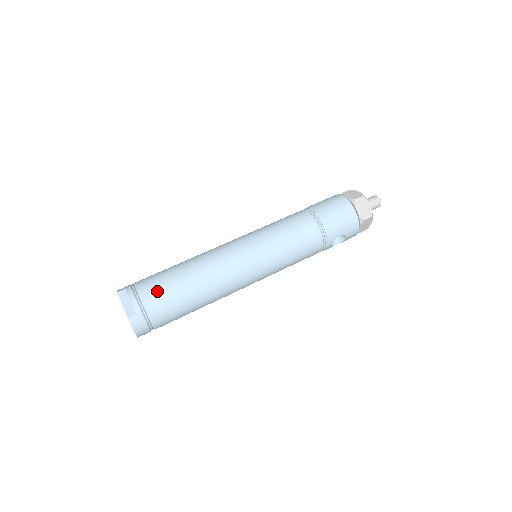
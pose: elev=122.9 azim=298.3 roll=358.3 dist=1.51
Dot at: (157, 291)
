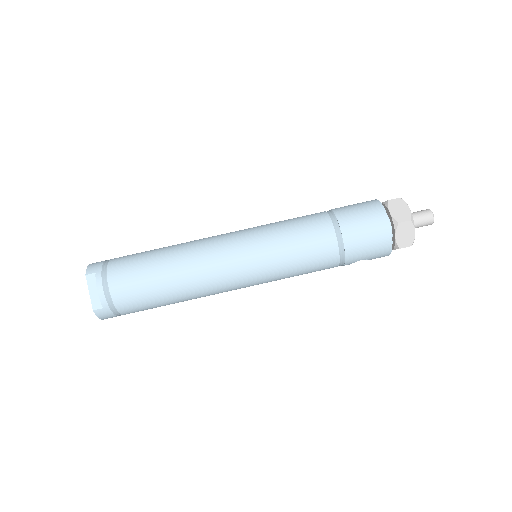
Dot at: (129, 288)
